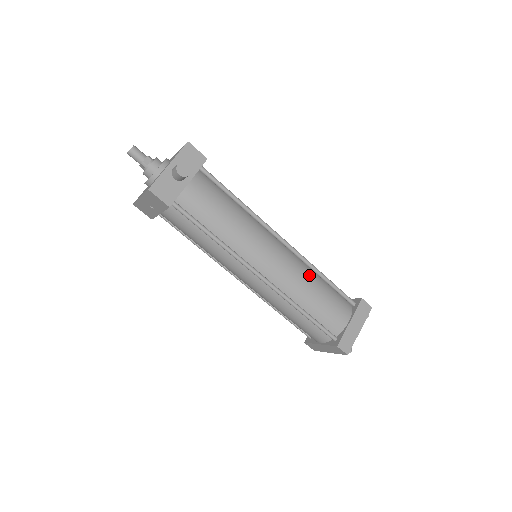
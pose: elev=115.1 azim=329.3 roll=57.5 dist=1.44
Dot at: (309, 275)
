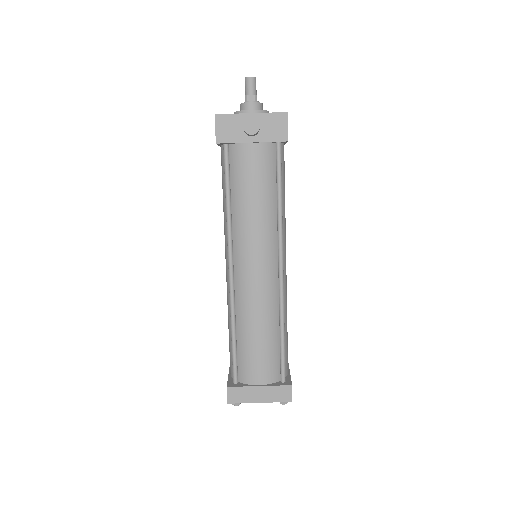
Dot at: (270, 315)
